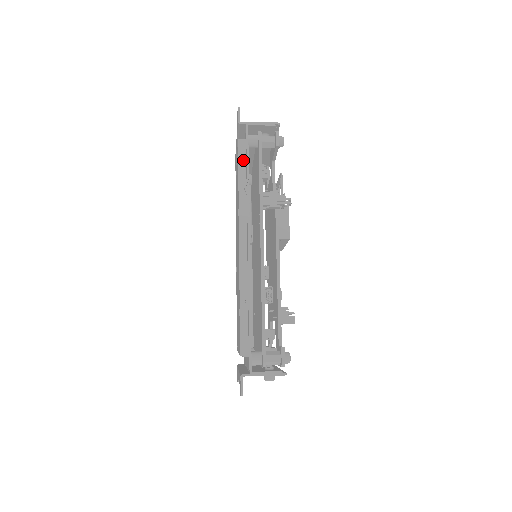
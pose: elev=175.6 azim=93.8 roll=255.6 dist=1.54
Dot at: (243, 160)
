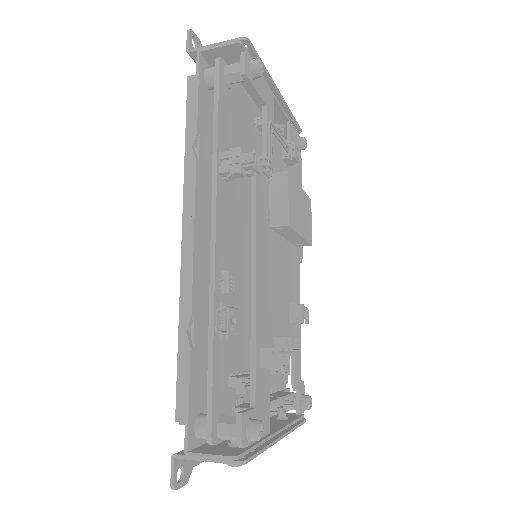
Dot at: (193, 107)
